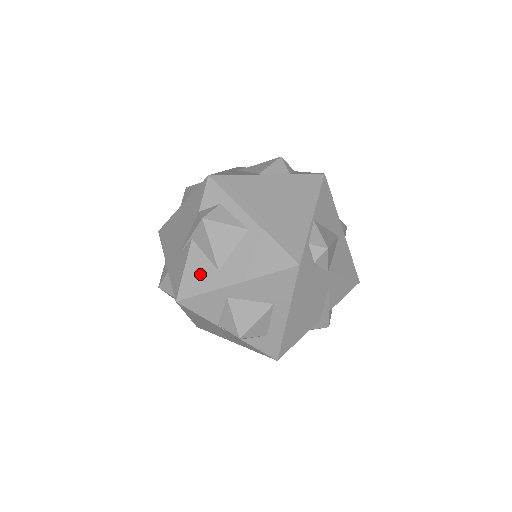
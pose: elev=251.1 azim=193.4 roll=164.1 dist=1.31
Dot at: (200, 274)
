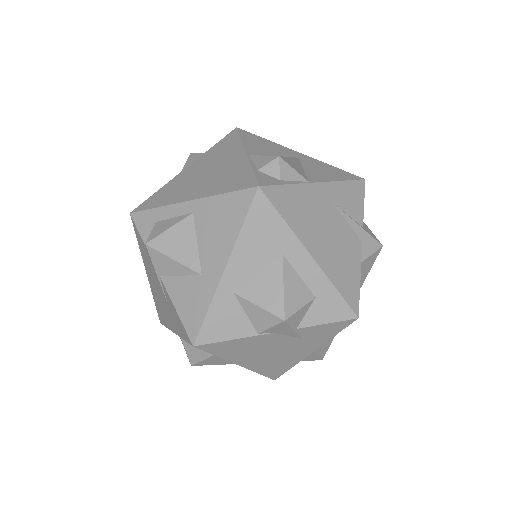
Dot at: (190, 297)
